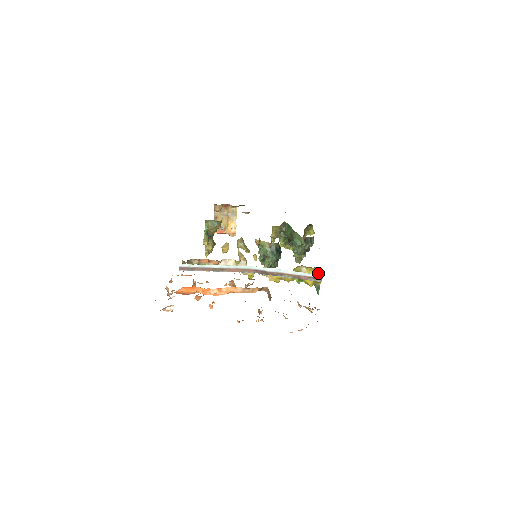
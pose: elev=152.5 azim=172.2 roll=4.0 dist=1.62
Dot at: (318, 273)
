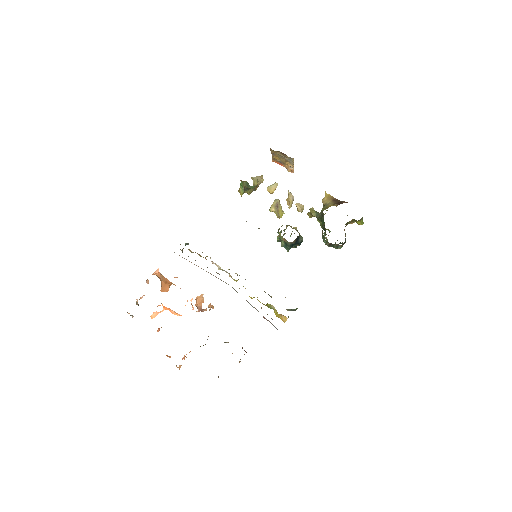
Dot at: (283, 318)
